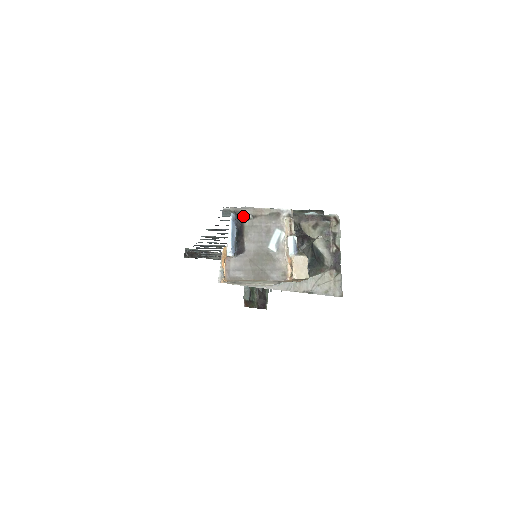
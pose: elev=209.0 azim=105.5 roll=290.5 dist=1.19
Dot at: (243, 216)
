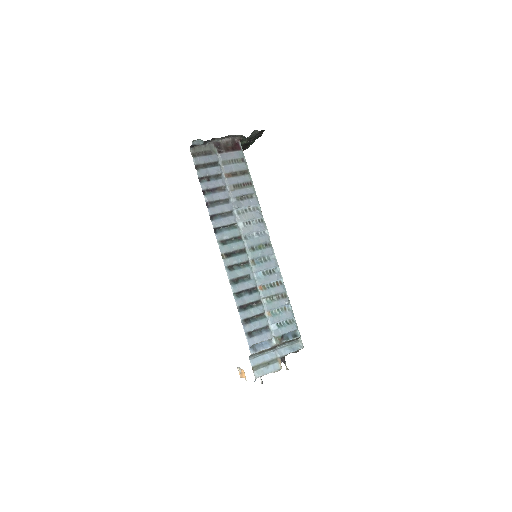
Dot at: occluded
